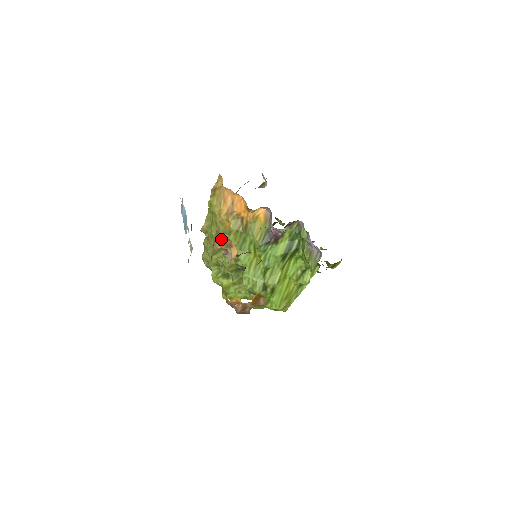
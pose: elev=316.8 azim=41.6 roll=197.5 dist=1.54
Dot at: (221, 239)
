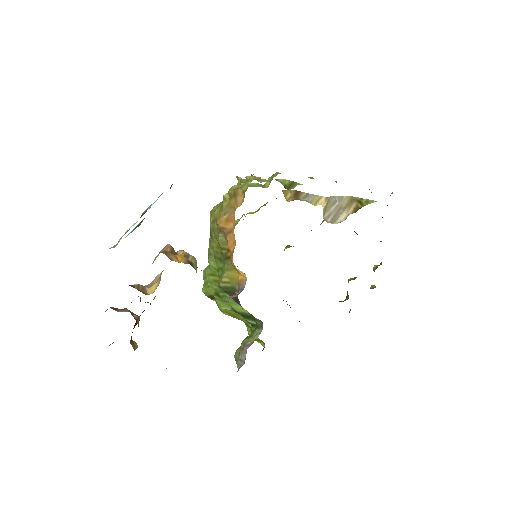
Dot at: occluded
